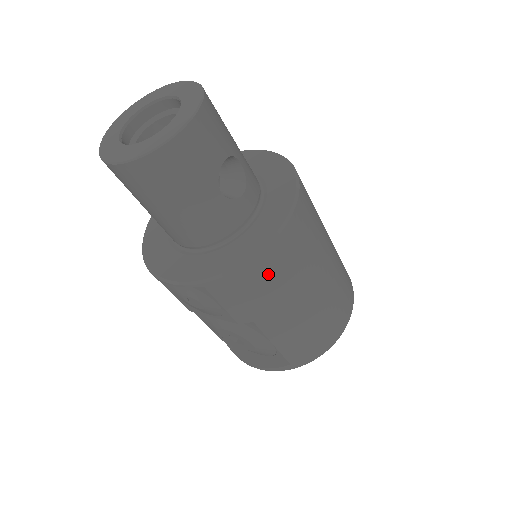
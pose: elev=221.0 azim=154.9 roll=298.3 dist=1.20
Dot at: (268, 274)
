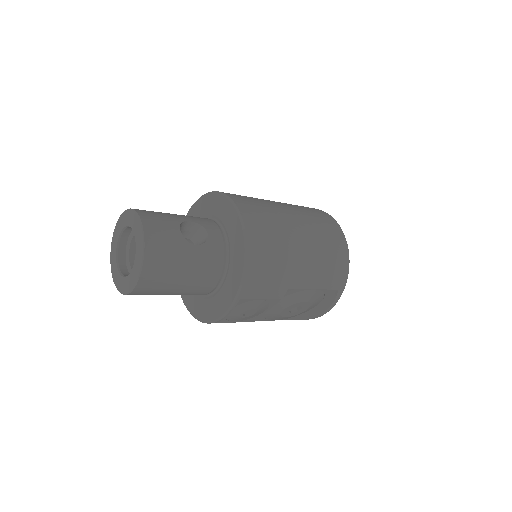
Dot at: (264, 257)
